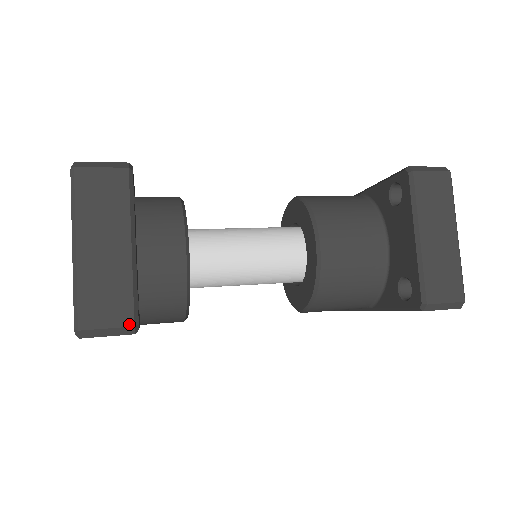
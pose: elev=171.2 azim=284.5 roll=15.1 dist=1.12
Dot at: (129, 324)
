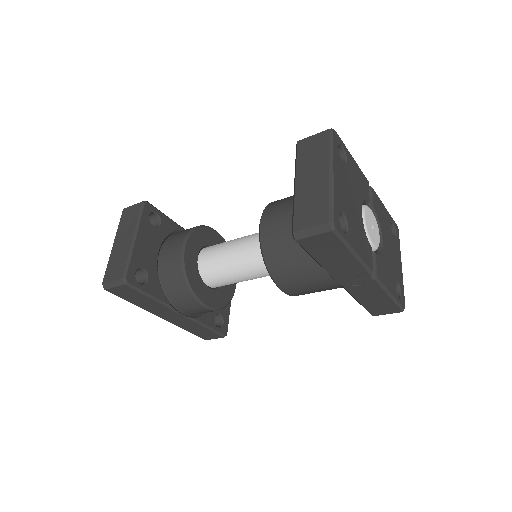
Dot at: (120, 277)
